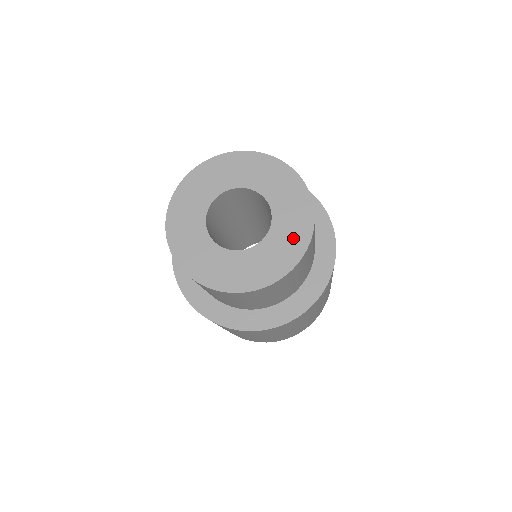
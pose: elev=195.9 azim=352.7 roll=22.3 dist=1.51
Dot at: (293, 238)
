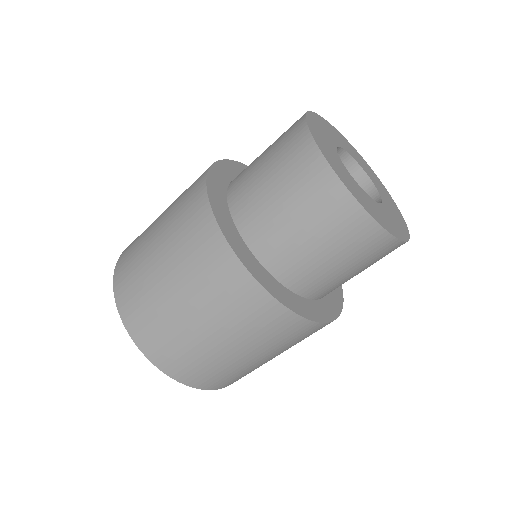
Dot at: (398, 218)
